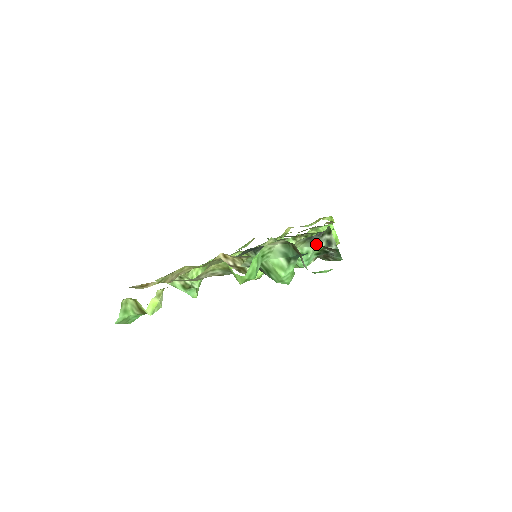
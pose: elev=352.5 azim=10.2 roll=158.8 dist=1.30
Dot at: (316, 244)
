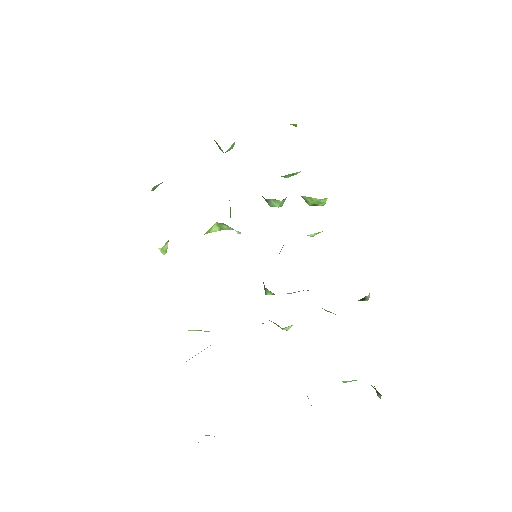
Dot at: occluded
